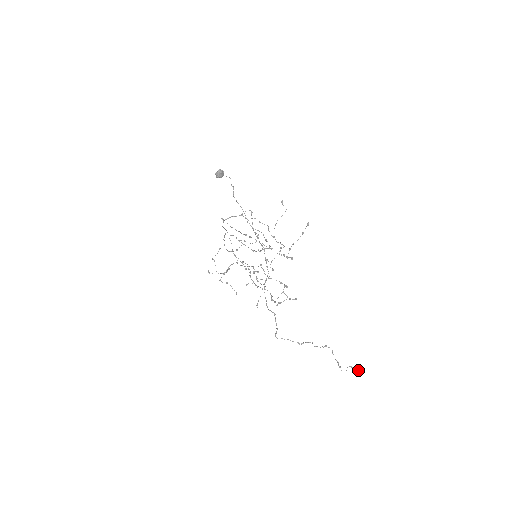
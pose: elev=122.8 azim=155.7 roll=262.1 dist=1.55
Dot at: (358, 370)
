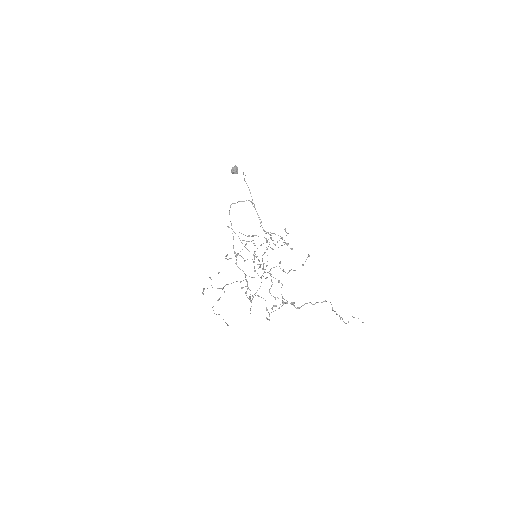
Dot at: (362, 322)
